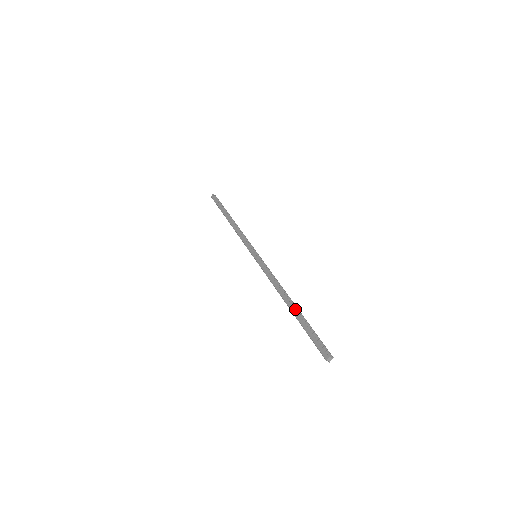
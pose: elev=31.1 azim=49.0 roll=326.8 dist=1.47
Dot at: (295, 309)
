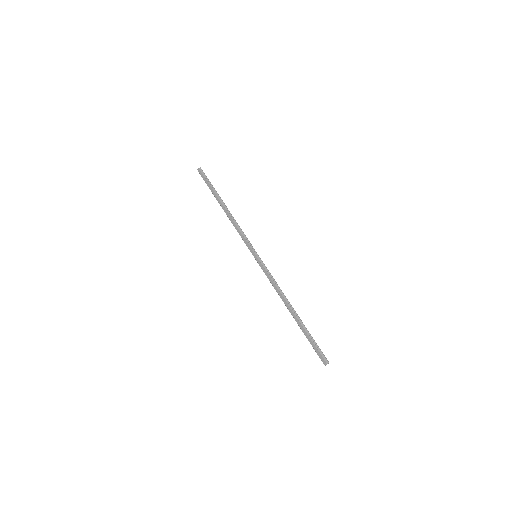
Dot at: (297, 319)
